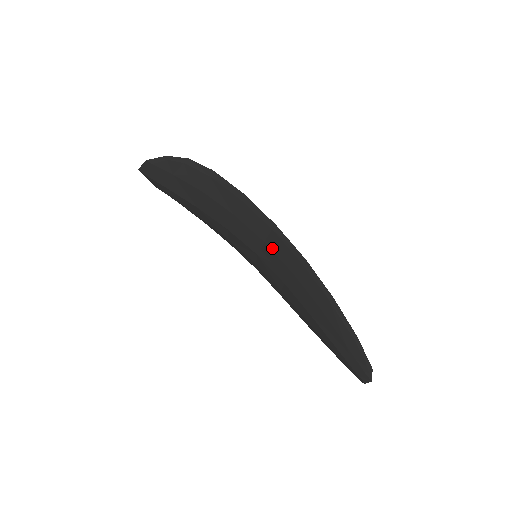
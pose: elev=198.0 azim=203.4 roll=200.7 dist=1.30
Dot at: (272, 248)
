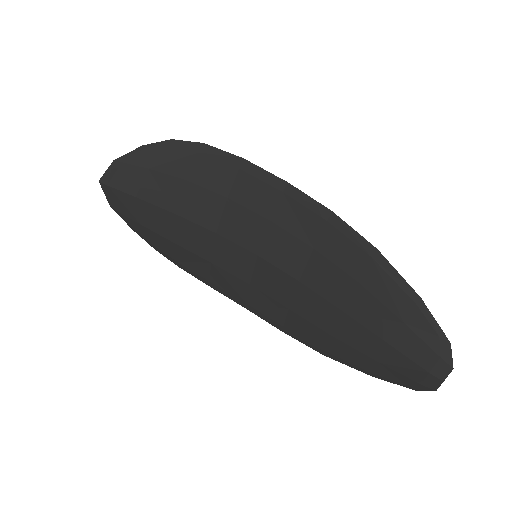
Dot at: (282, 224)
